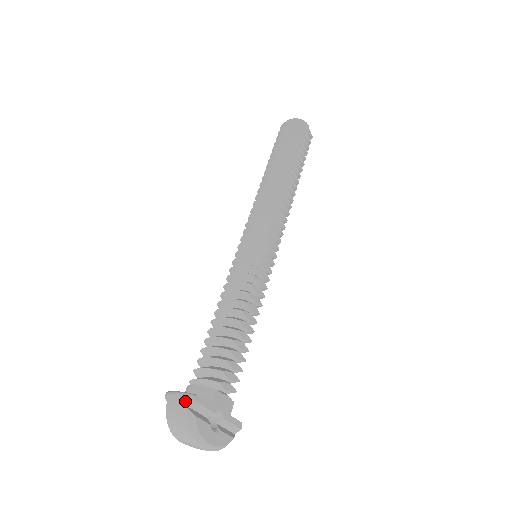
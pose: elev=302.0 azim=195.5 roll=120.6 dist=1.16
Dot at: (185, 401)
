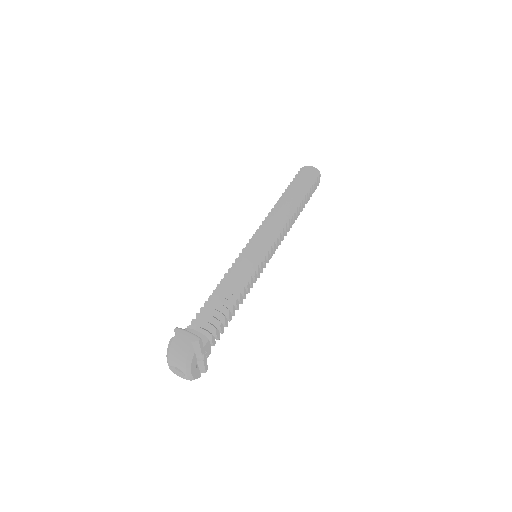
Dot at: (192, 339)
